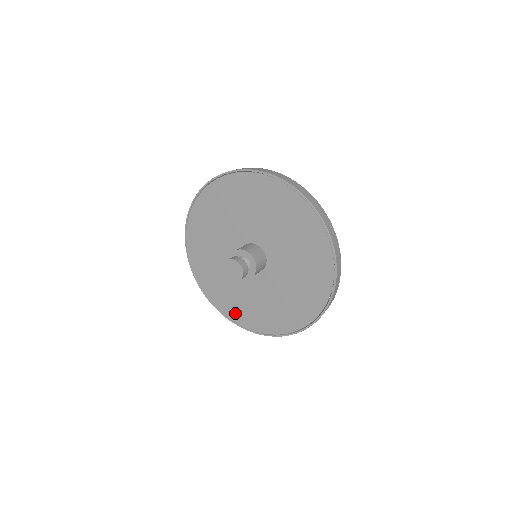
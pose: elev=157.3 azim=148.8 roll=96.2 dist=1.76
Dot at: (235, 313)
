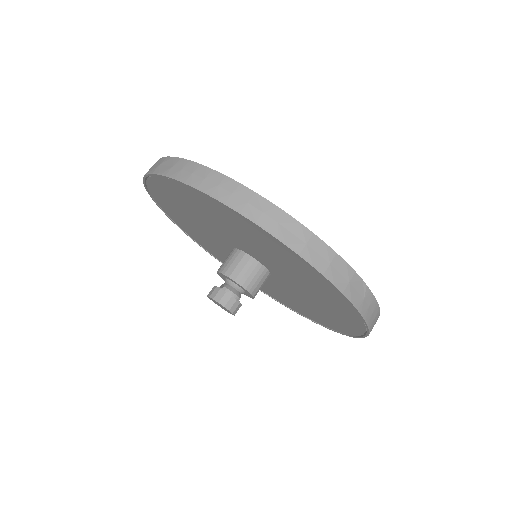
Dot at: (291, 306)
